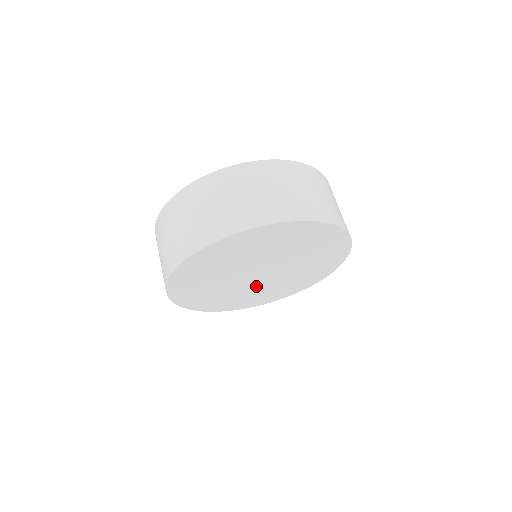
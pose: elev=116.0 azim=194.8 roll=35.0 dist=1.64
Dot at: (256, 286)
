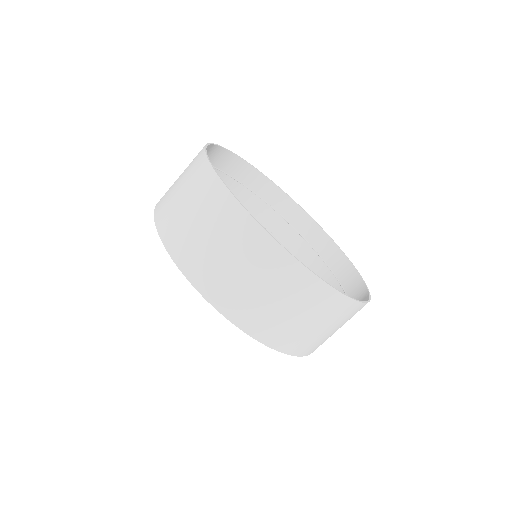
Dot at: occluded
